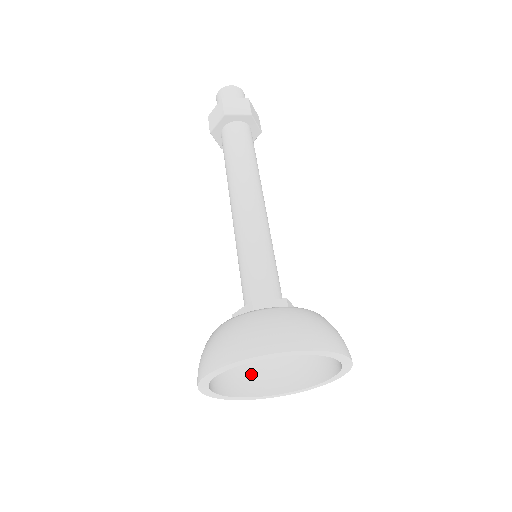
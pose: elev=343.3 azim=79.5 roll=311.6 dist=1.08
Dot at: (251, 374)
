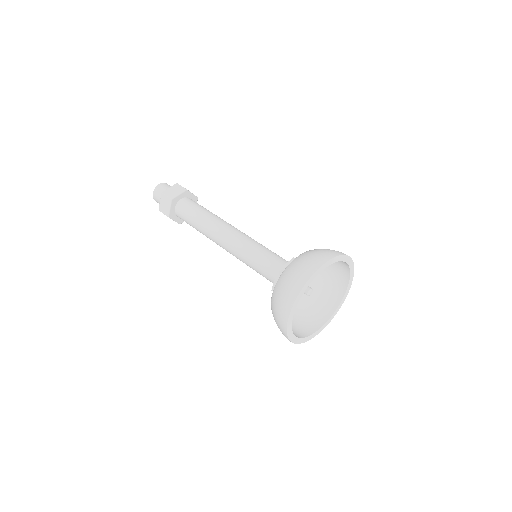
Dot at: occluded
